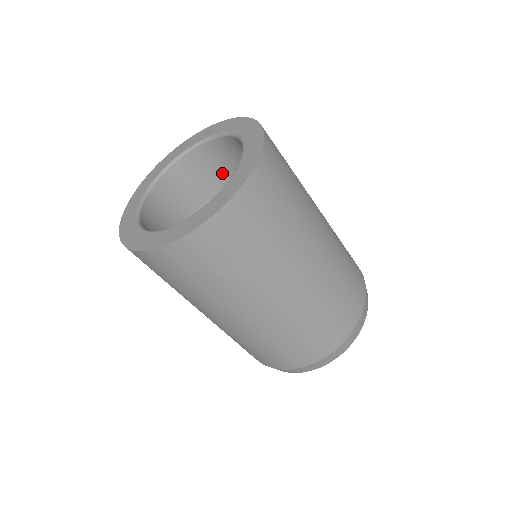
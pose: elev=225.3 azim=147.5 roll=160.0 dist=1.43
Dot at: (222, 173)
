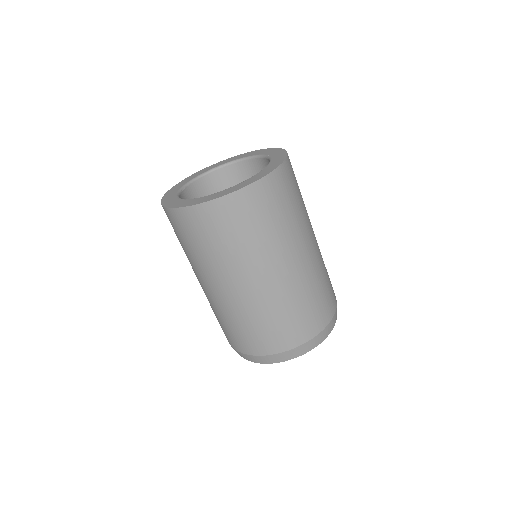
Dot at: occluded
